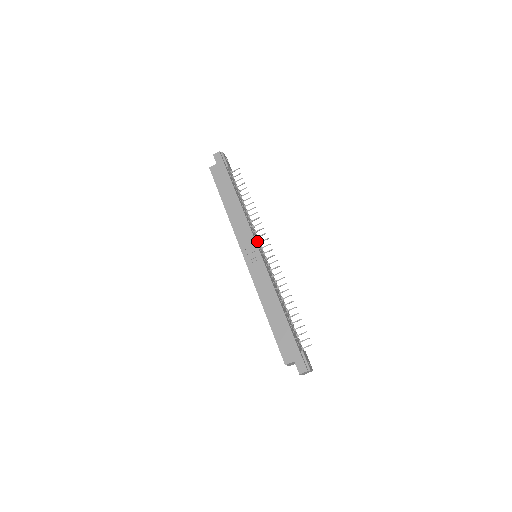
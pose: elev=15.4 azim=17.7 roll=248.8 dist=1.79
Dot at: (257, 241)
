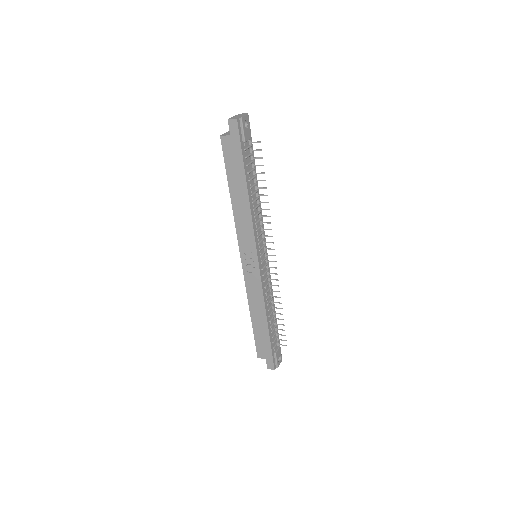
Dot at: (260, 244)
